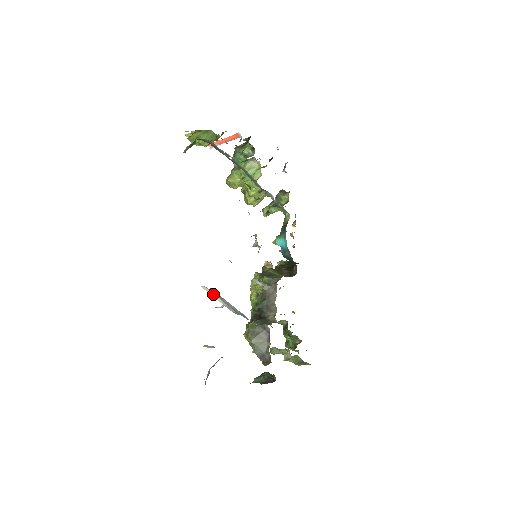
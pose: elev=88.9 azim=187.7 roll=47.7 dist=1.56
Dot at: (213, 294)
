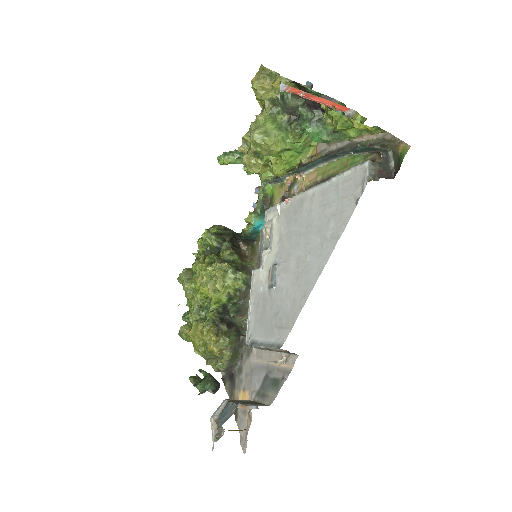
Dot at: occluded
